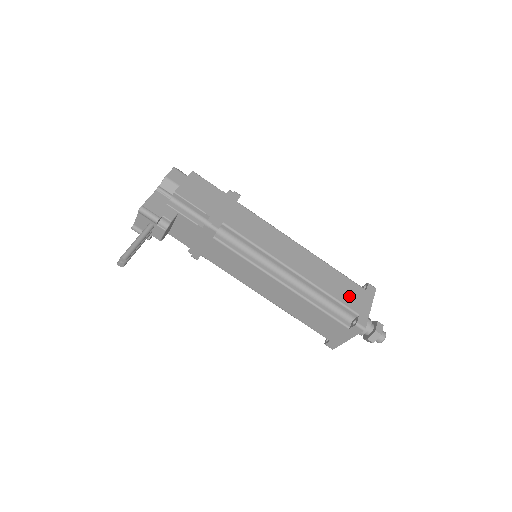
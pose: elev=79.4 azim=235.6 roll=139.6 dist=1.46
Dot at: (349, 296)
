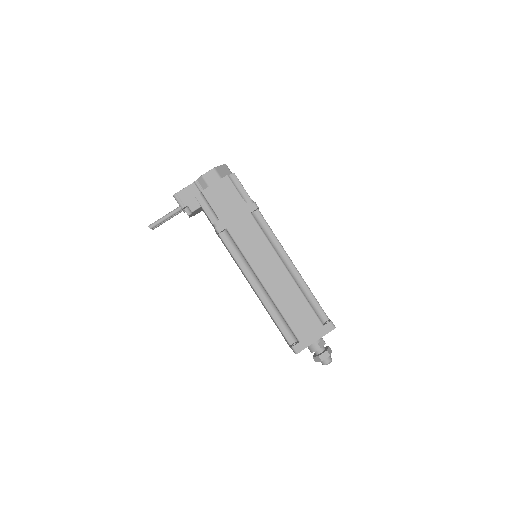
Dot at: (302, 324)
